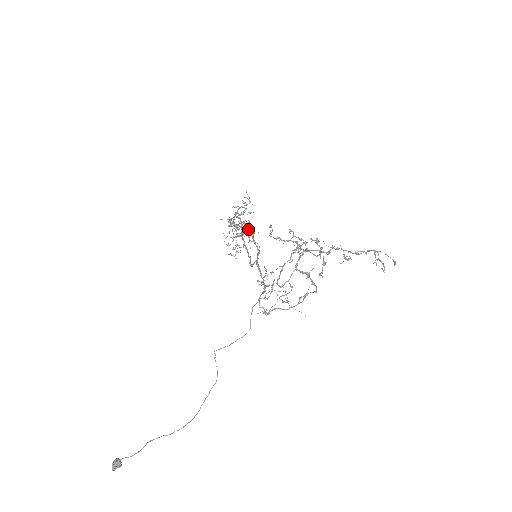
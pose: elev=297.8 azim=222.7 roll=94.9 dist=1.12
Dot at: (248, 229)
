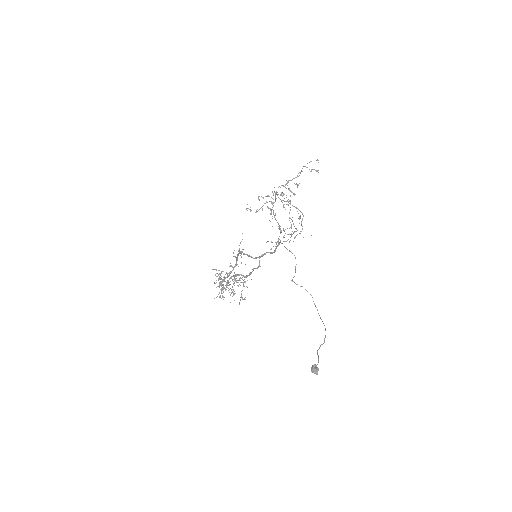
Dot at: (236, 260)
